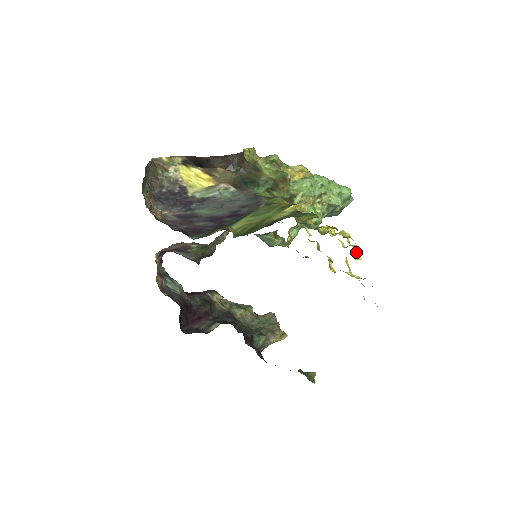
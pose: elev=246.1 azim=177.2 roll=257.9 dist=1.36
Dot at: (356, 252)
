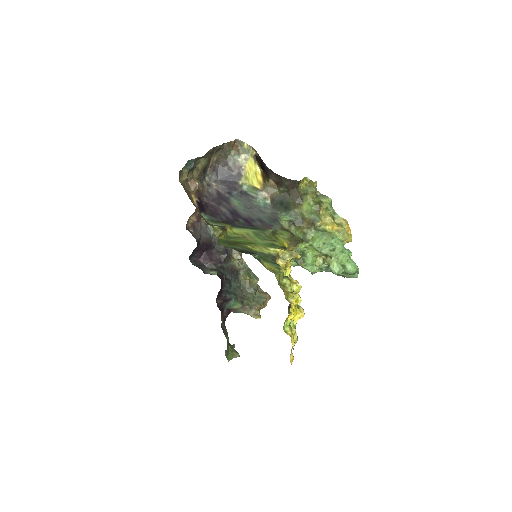
Dot at: (293, 315)
